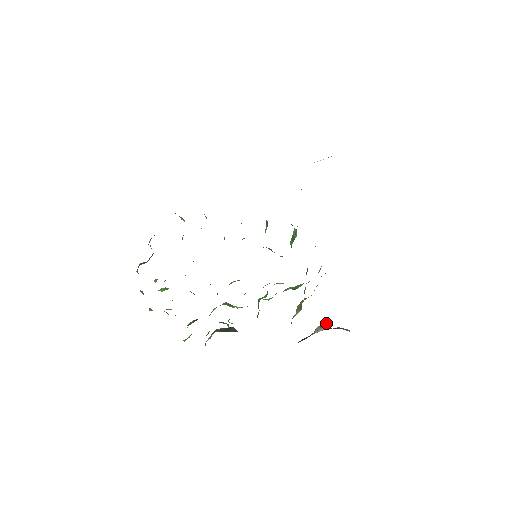
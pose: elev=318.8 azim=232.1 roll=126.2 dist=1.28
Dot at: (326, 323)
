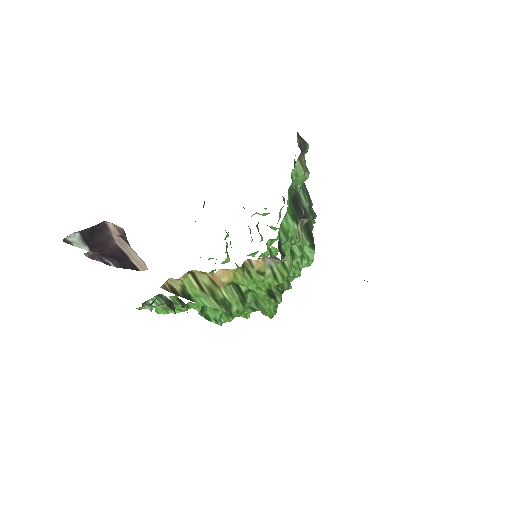
Dot at: occluded
